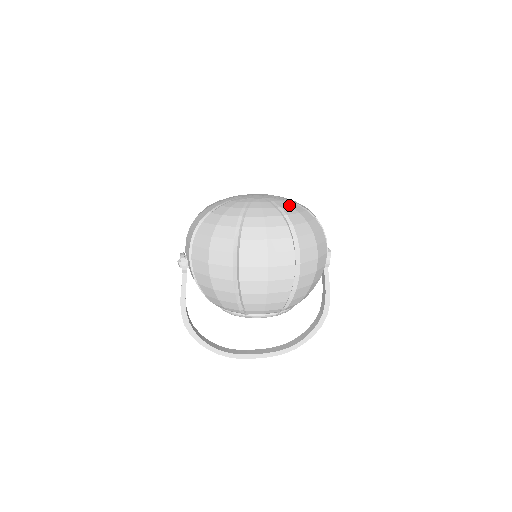
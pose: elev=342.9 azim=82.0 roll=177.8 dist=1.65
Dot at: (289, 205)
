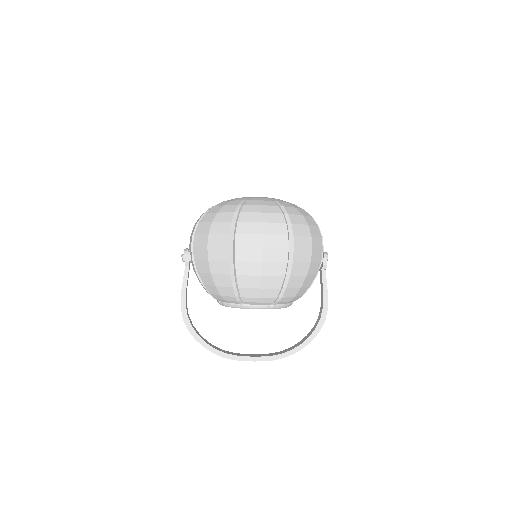
Dot at: (286, 202)
